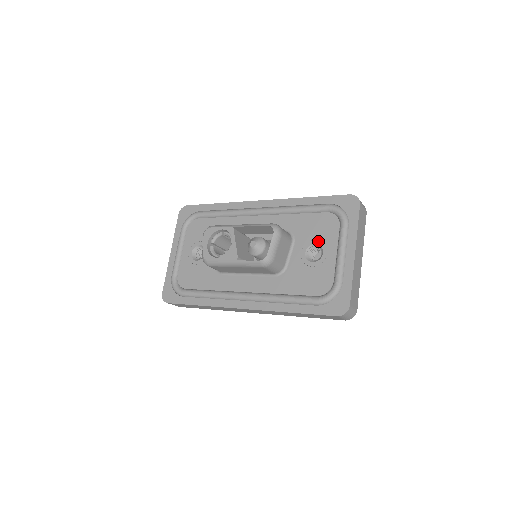
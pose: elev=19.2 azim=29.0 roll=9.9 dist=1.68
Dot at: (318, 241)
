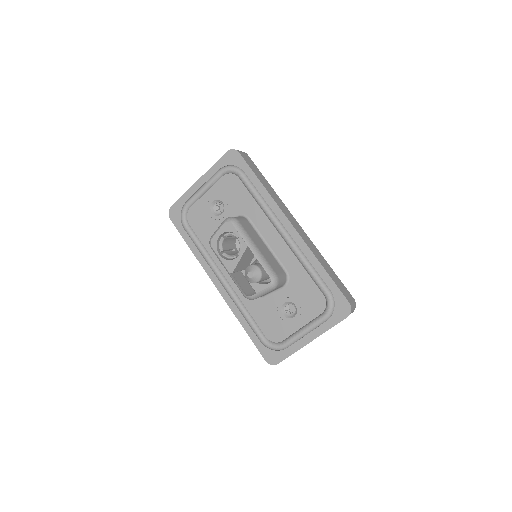
Dot at: (299, 306)
